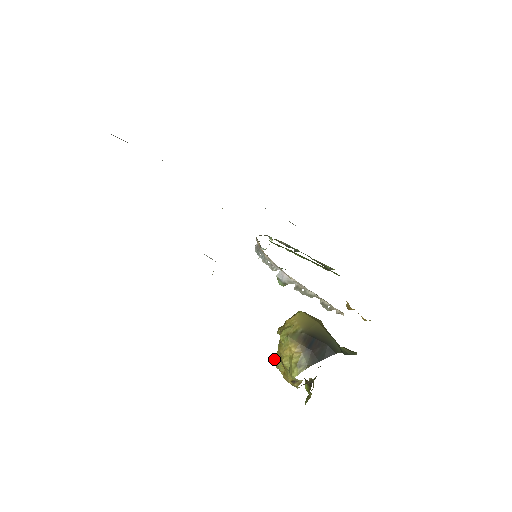
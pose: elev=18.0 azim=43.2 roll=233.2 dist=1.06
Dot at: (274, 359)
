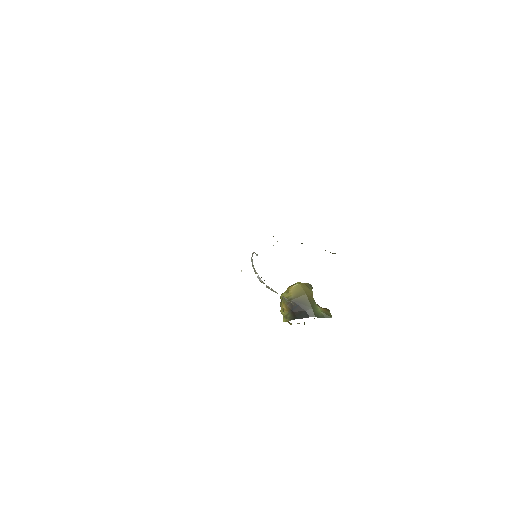
Dot at: occluded
